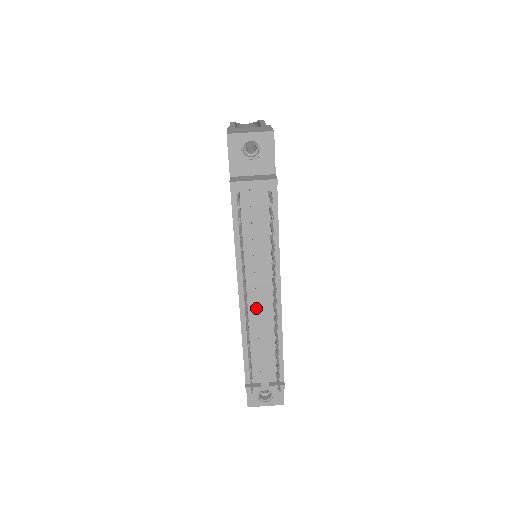
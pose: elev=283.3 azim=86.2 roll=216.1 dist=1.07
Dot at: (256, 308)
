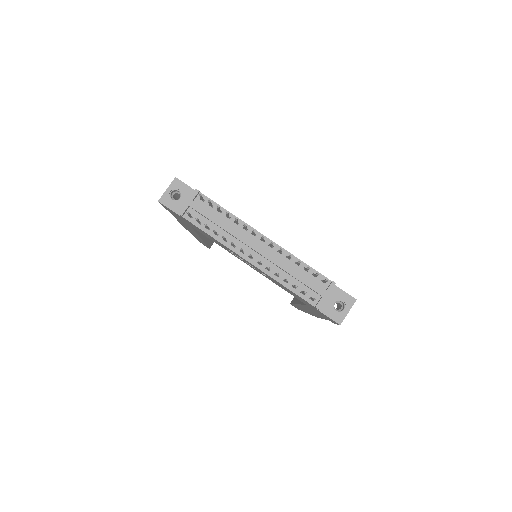
Dot at: (264, 258)
